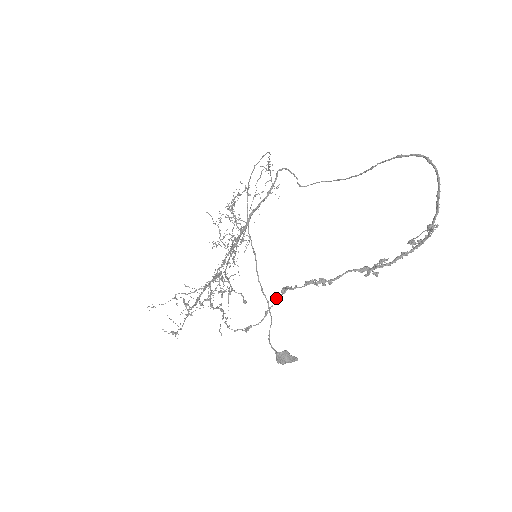
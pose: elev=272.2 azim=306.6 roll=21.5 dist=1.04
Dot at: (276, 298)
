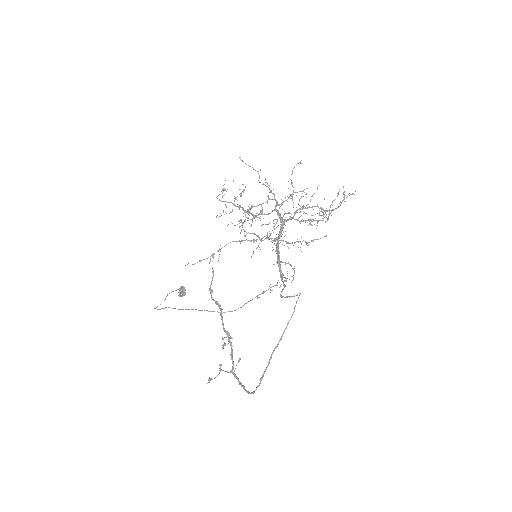
Dot at: (211, 283)
